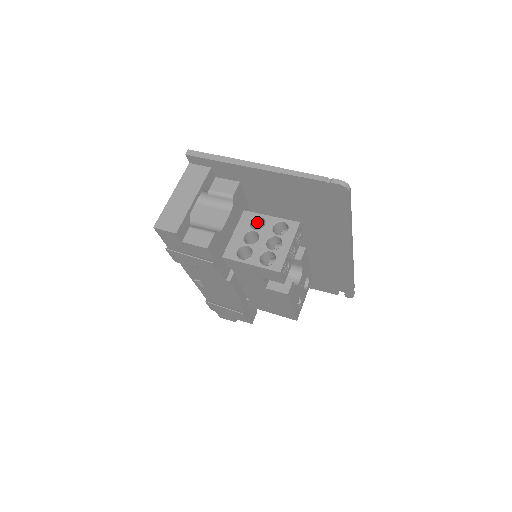
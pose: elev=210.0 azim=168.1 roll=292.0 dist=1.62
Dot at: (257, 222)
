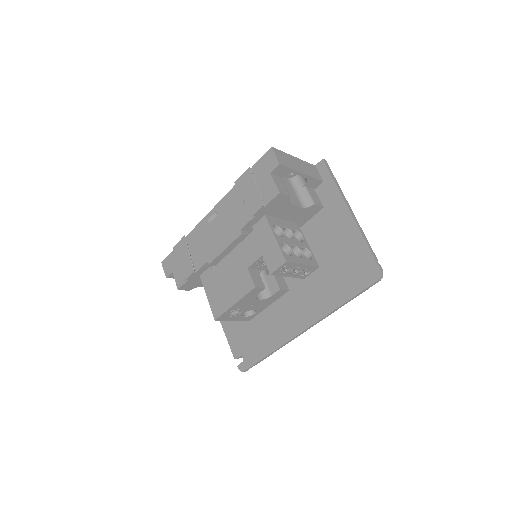
Dot at: occluded
